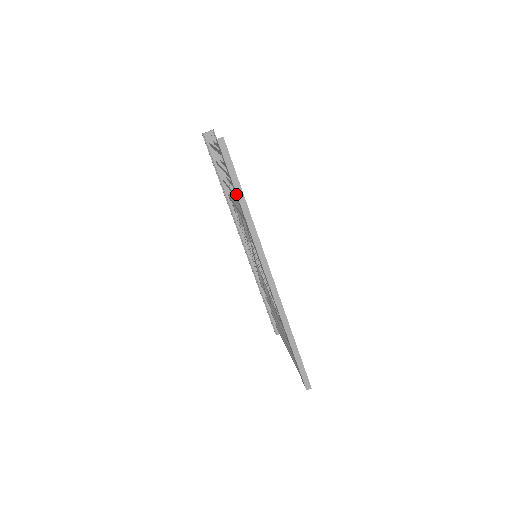
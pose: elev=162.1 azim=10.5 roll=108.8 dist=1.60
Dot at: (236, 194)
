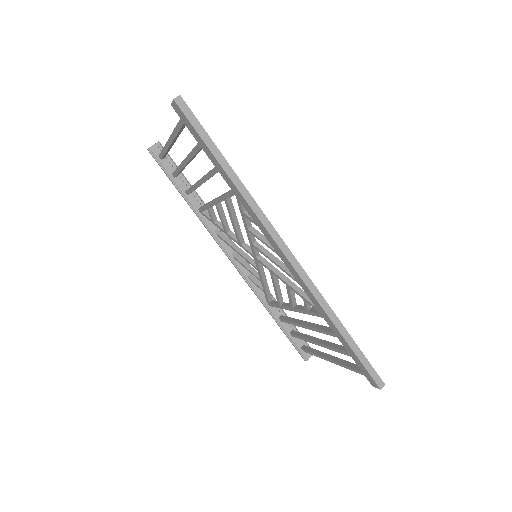
Dot at: (216, 160)
